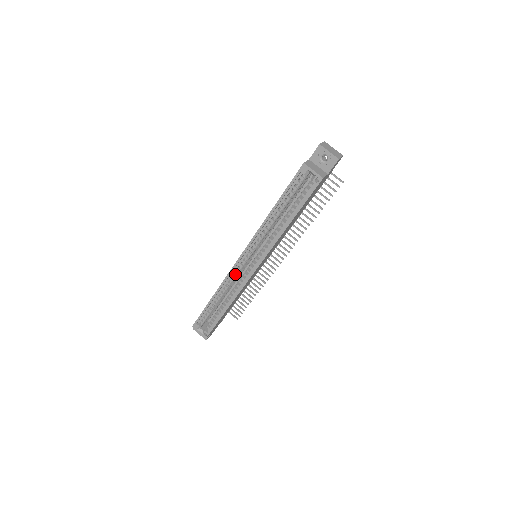
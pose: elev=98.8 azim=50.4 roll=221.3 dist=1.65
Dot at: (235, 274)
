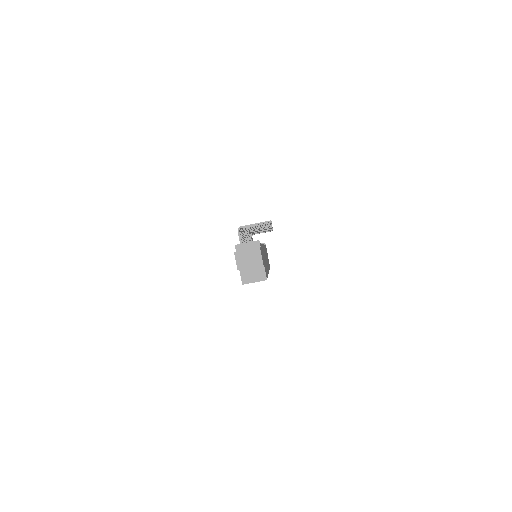
Dot at: occluded
